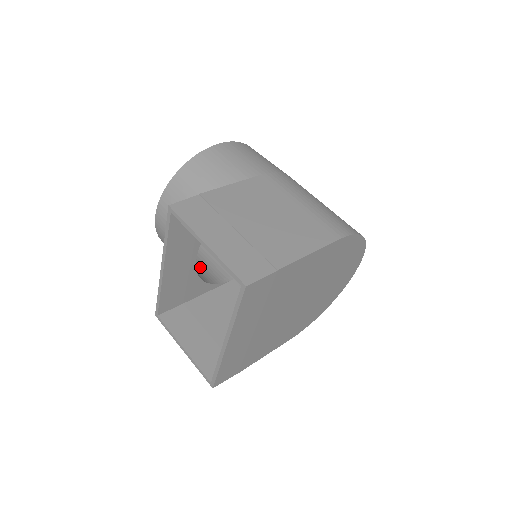
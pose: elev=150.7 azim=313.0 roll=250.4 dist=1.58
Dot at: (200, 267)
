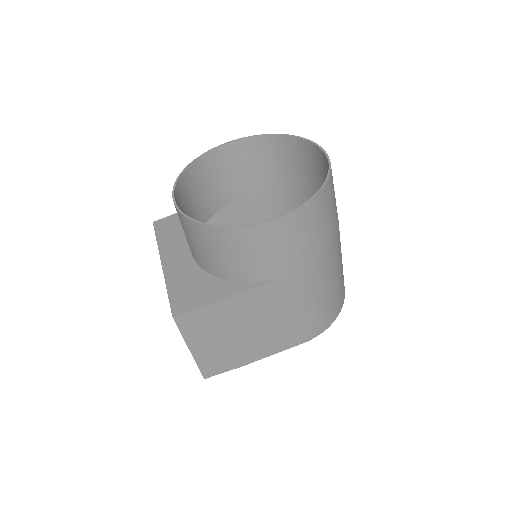
Dot at: (213, 187)
